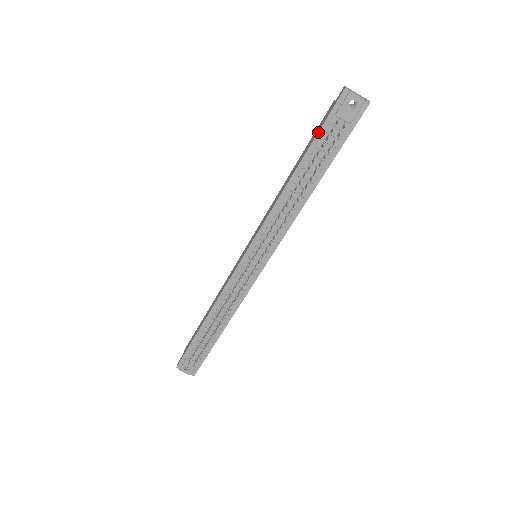
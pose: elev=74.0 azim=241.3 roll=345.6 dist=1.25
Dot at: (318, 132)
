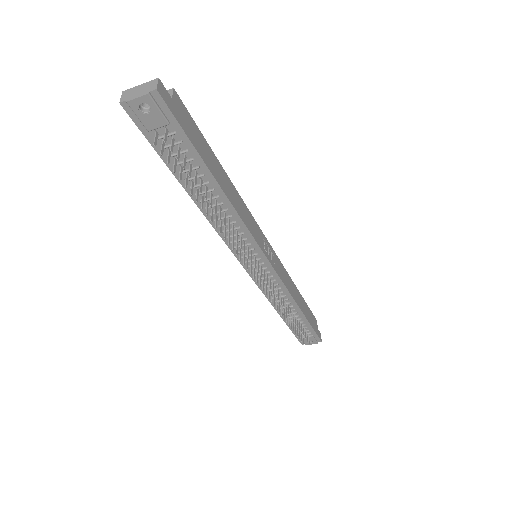
Dot at: (158, 154)
